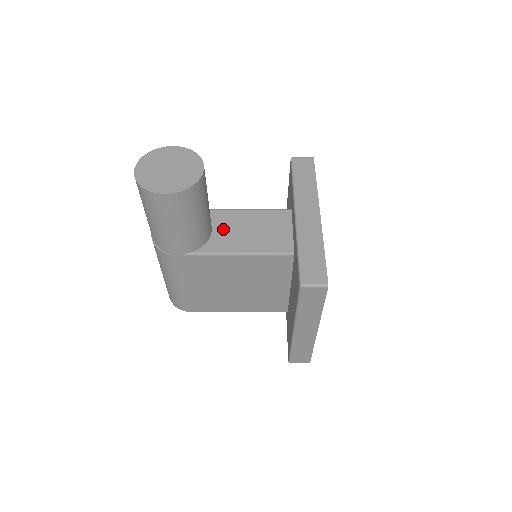
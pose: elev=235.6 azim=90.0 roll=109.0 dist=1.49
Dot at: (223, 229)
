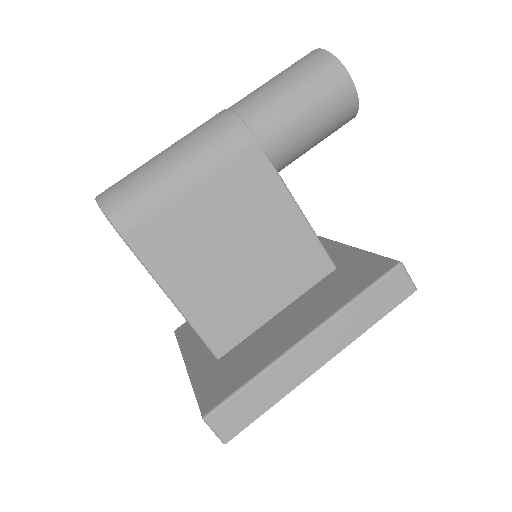
Dot at: occluded
